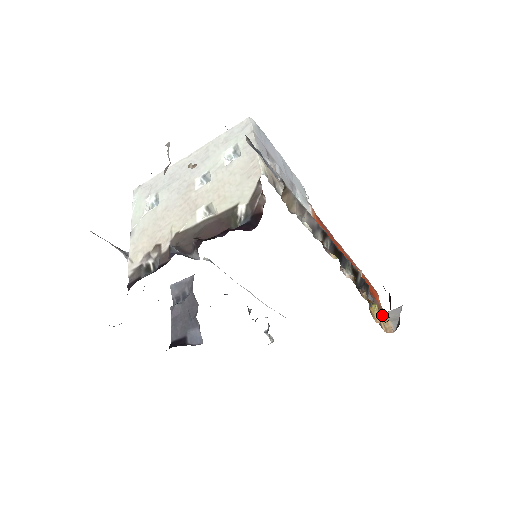
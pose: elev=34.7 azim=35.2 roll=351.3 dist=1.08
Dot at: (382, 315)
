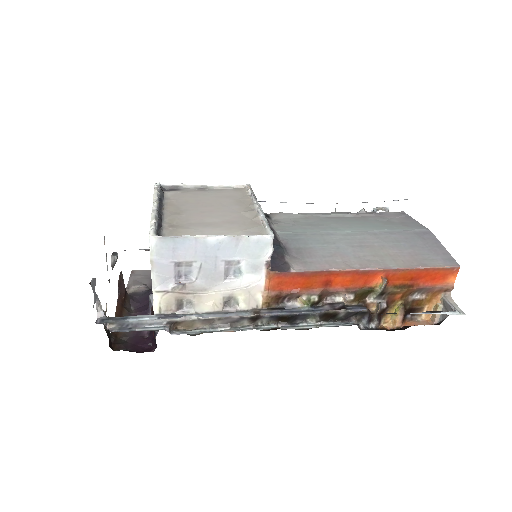
Dot at: (437, 299)
